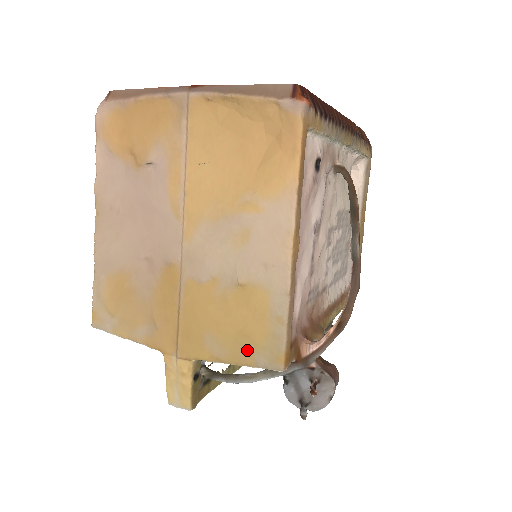
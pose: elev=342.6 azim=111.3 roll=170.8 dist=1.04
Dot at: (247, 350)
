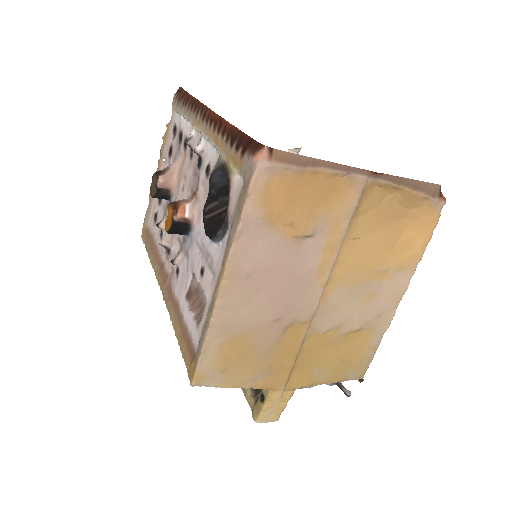
Dot at: (344, 372)
